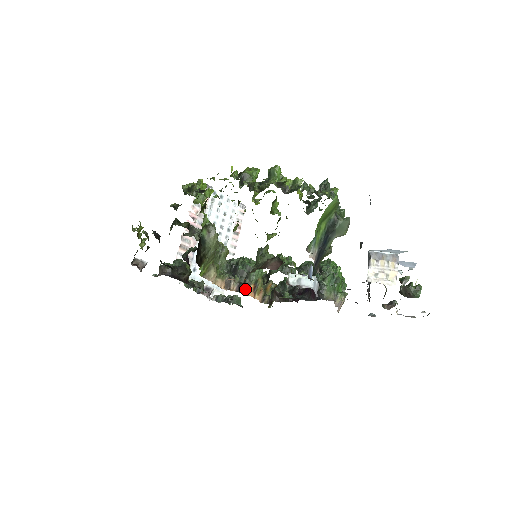
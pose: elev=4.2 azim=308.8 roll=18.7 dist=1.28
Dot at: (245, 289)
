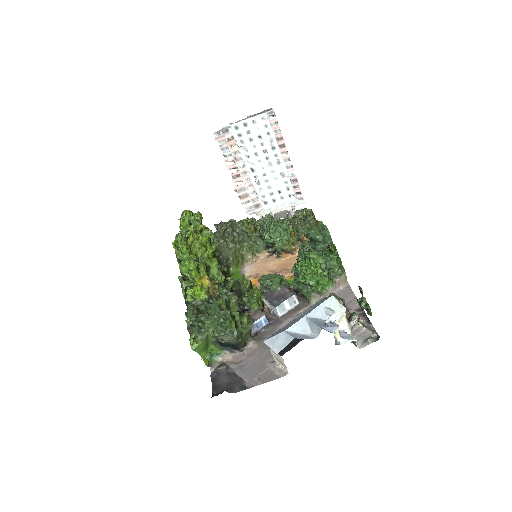
Dot at: (279, 256)
